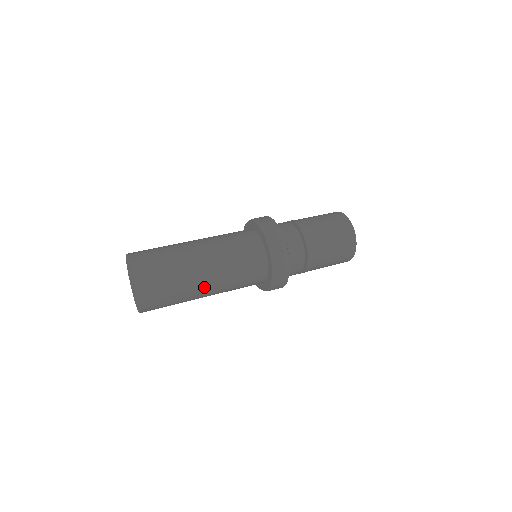
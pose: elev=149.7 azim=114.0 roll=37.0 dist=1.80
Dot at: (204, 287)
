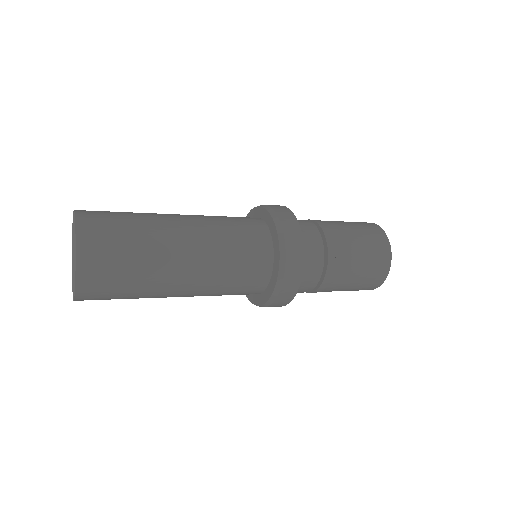
Dot at: (178, 234)
